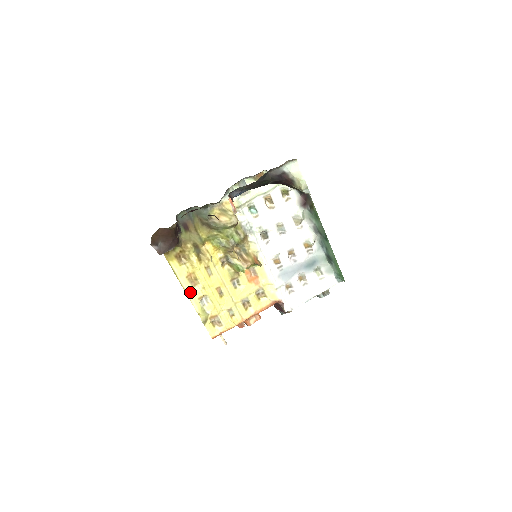
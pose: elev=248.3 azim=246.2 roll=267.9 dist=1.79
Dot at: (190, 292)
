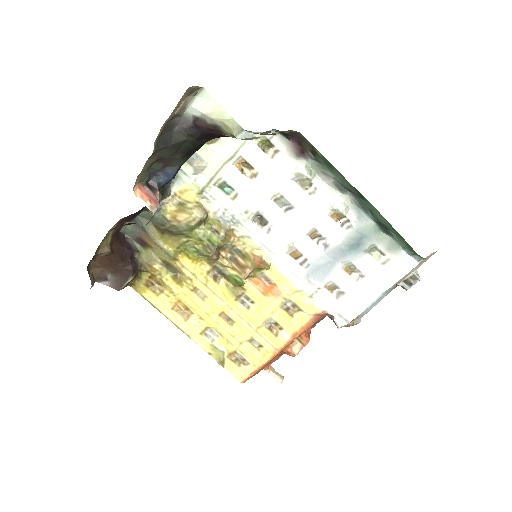
Dot at: (185, 327)
